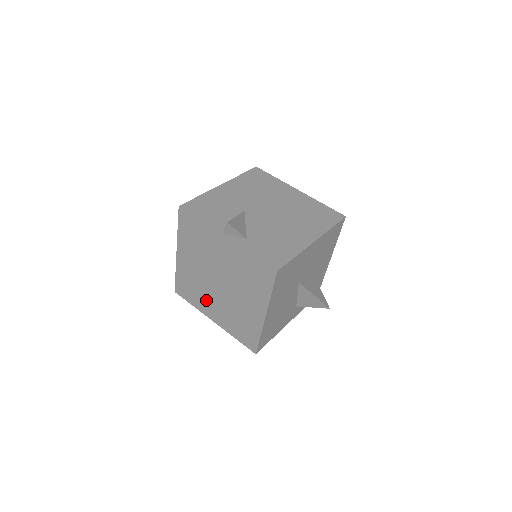
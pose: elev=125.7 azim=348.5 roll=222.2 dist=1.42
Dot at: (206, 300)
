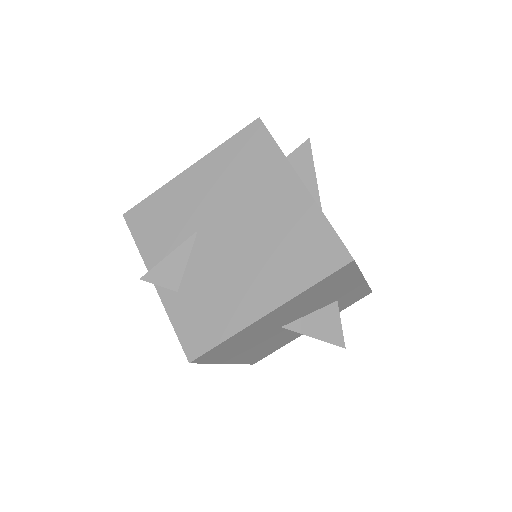
Dot at: occluded
